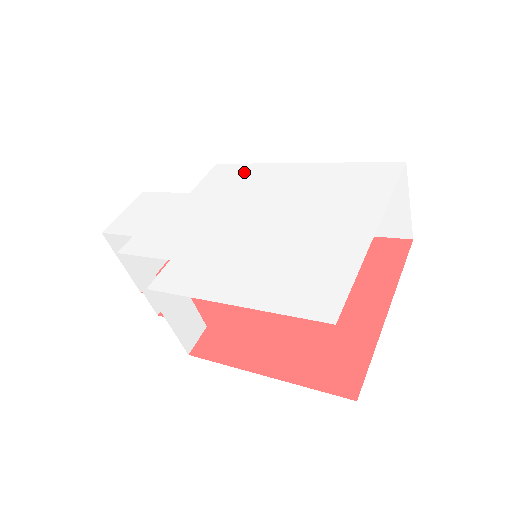
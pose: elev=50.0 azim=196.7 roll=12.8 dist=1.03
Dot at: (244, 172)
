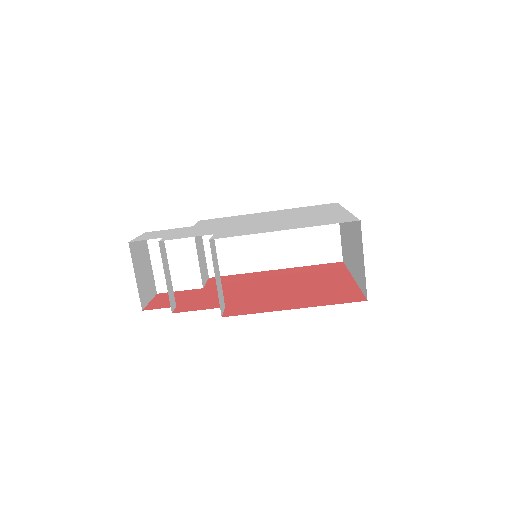
Dot at: (229, 218)
